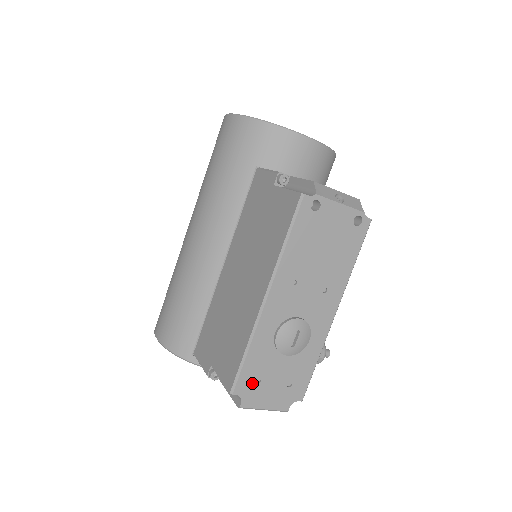
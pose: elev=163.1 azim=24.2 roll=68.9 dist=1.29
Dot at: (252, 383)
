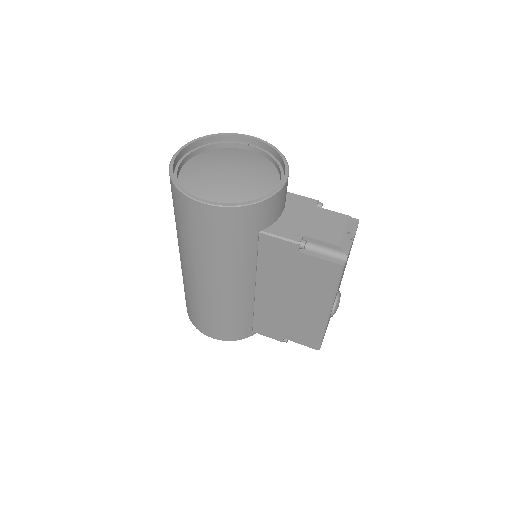
Dot at: occluded
